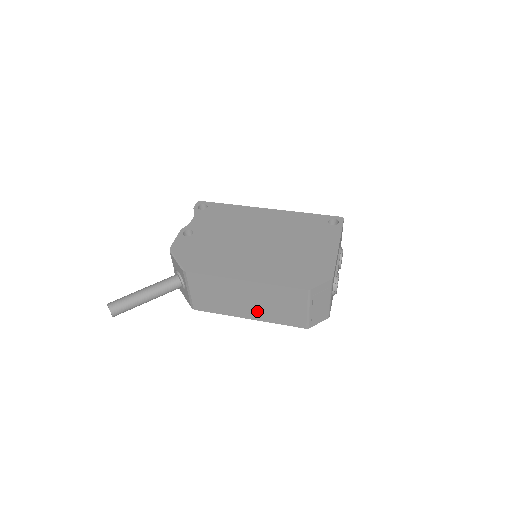
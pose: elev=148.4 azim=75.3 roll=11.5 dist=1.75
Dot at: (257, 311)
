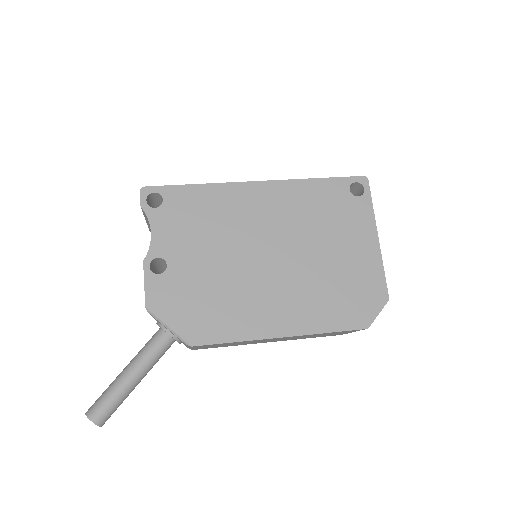
Dot at: occluded
